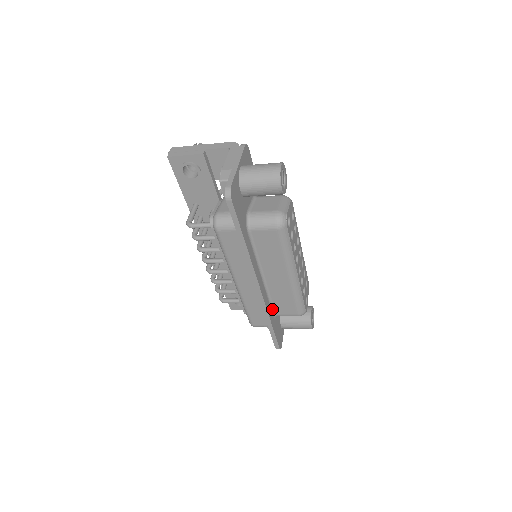
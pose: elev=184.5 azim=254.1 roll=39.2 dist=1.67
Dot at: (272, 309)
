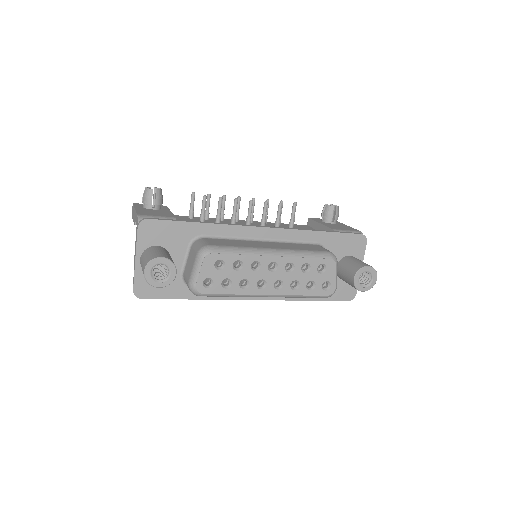
Dot at: occluded
